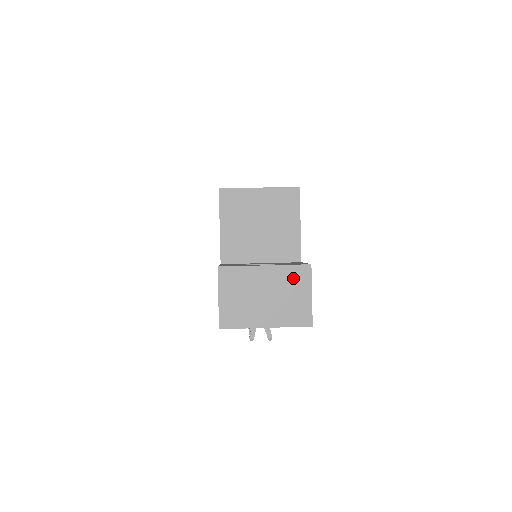
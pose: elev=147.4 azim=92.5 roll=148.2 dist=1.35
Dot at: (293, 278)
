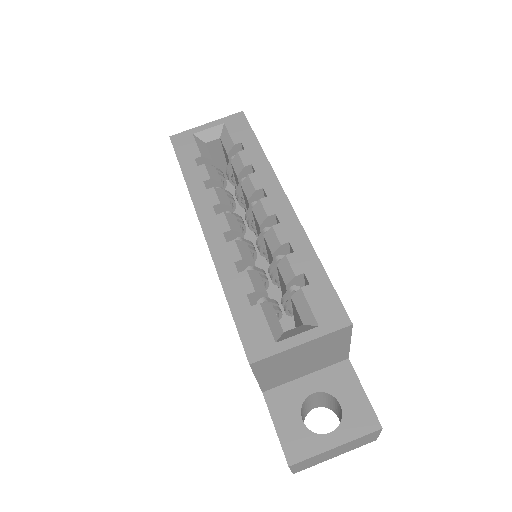
Dot at: (363, 439)
